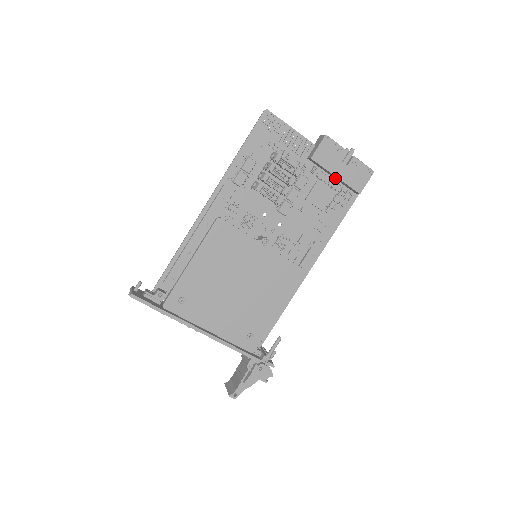
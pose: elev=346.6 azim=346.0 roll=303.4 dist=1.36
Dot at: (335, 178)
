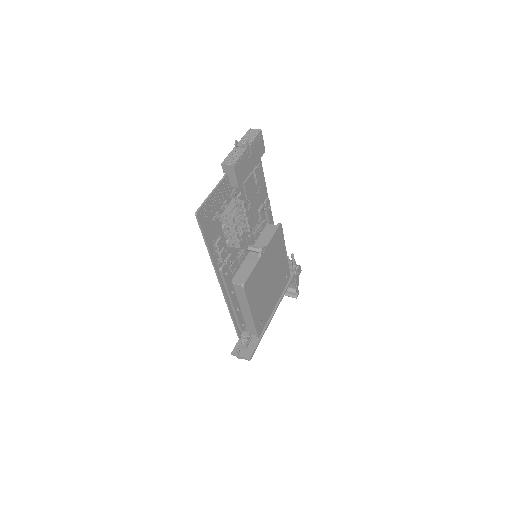
Dot at: occluded
